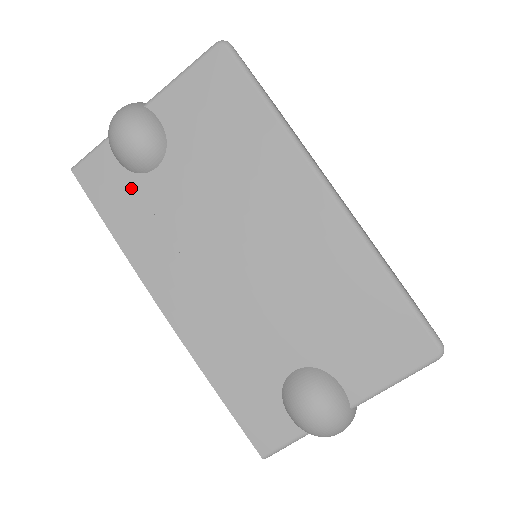
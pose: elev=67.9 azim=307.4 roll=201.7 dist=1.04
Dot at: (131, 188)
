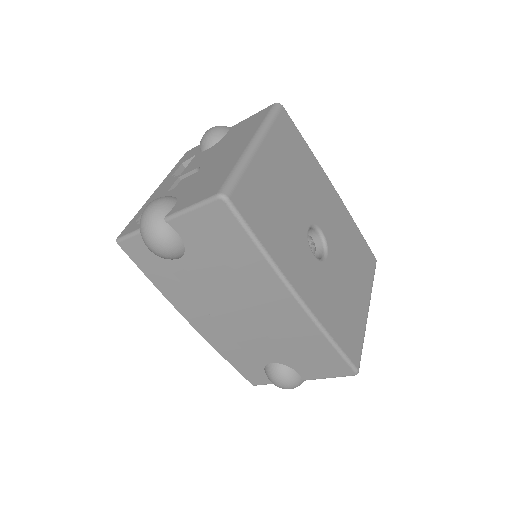
Dot at: (162, 264)
